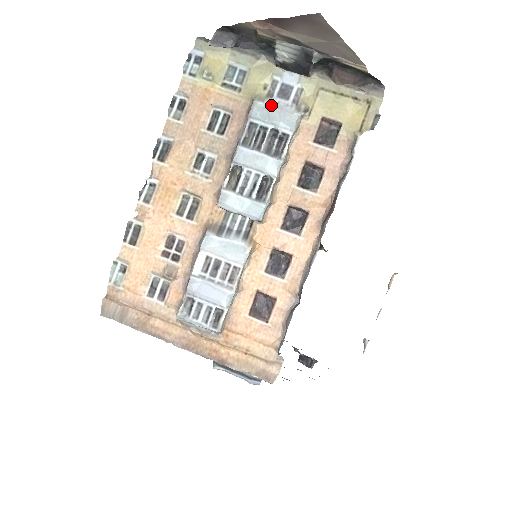
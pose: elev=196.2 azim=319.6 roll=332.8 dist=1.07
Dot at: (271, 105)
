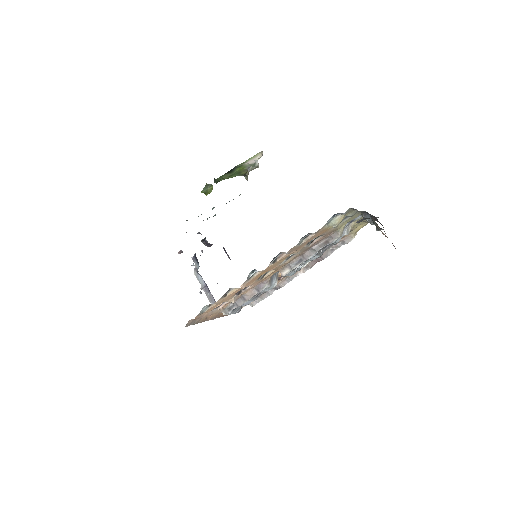
Dot at: occluded
